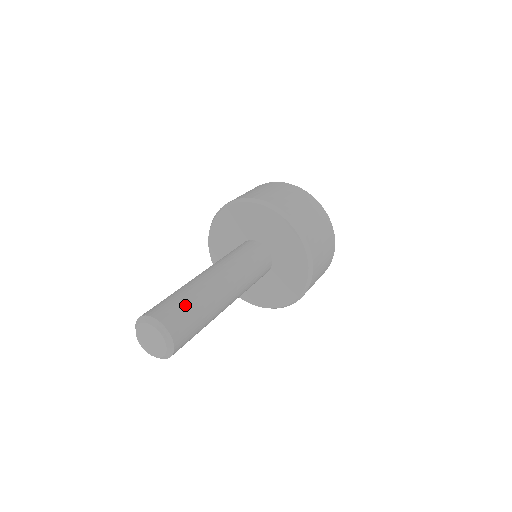
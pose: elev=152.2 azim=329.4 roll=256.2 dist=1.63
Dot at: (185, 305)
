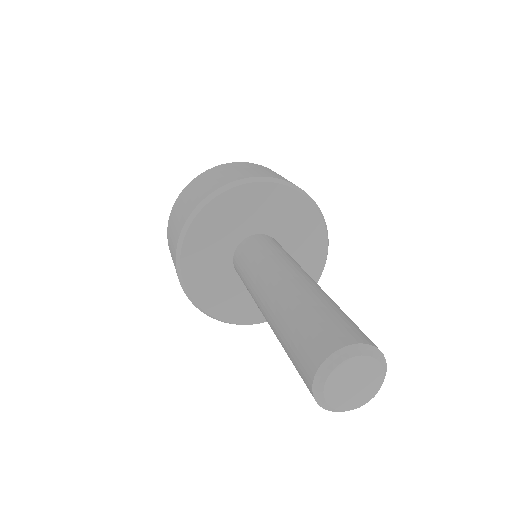
Dot at: (341, 315)
